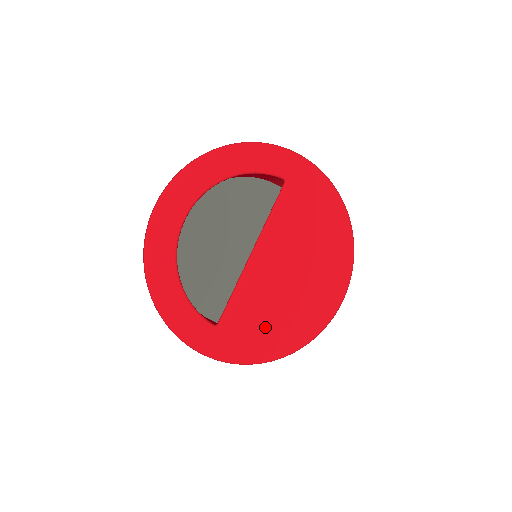
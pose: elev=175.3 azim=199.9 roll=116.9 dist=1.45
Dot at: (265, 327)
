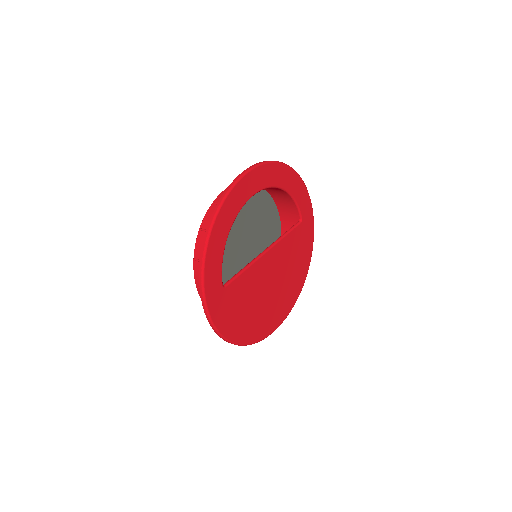
Dot at: (242, 311)
